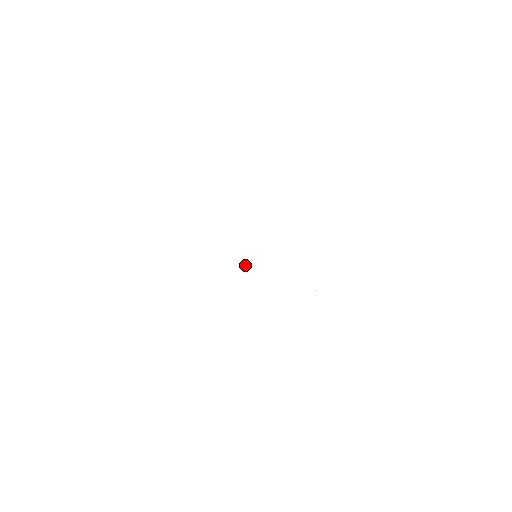
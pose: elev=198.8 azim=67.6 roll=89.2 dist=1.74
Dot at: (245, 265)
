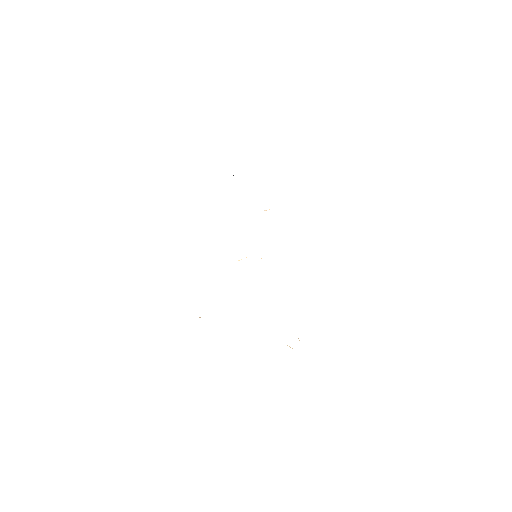
Dot at: (238, 260)
